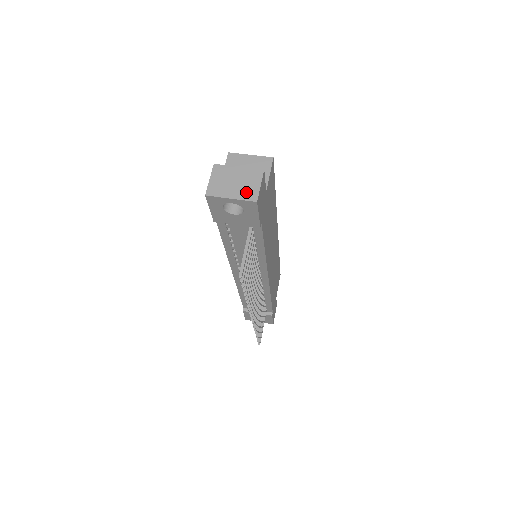
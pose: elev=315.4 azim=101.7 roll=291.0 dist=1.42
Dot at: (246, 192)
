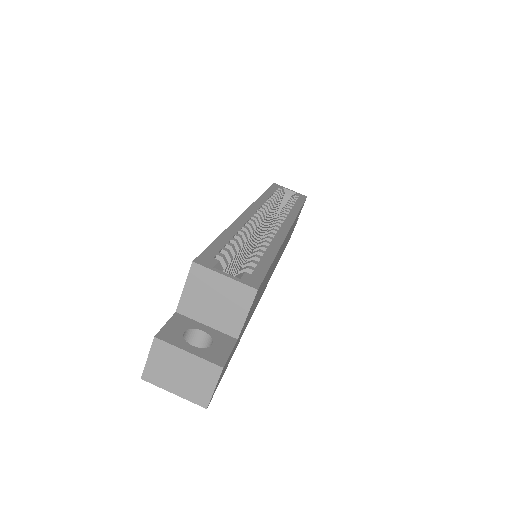
Dot at: (194, 392)
